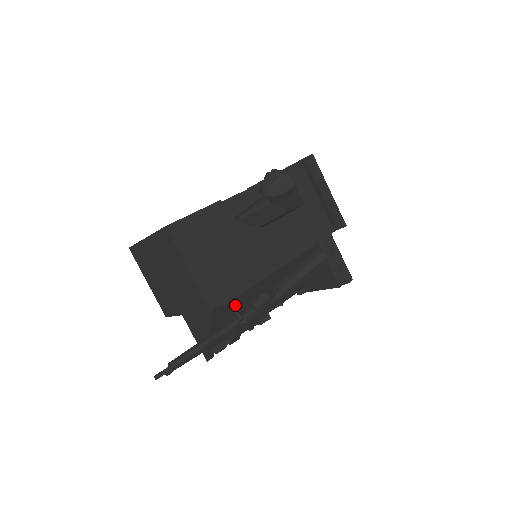
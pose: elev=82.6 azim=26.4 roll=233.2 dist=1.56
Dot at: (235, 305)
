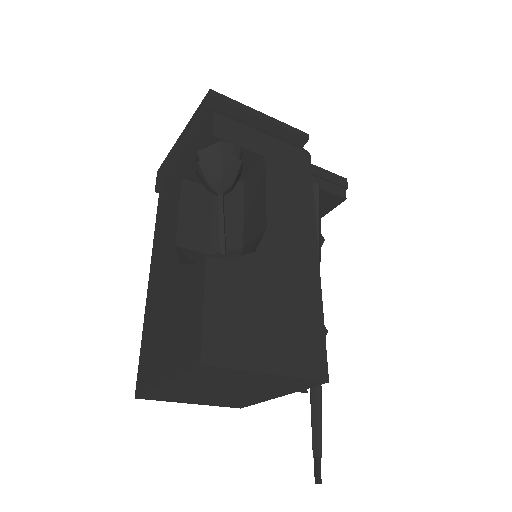
Dot at: occluded
